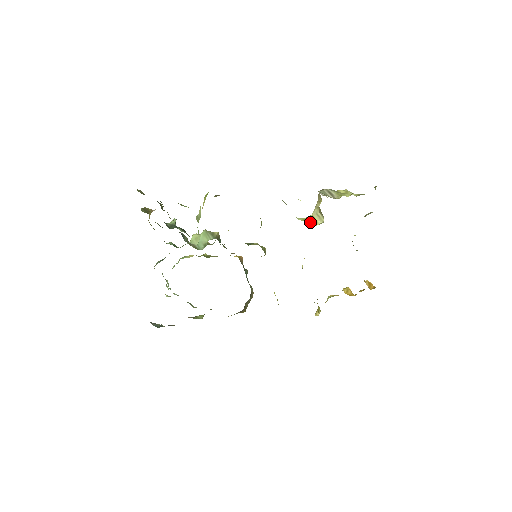
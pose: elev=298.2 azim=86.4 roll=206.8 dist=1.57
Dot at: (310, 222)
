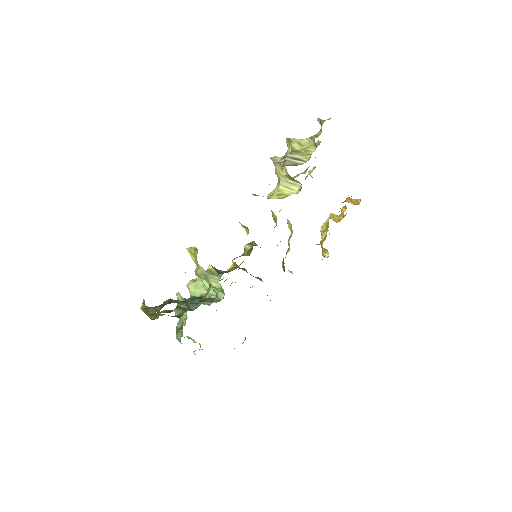
Dot at: (287, 194)
